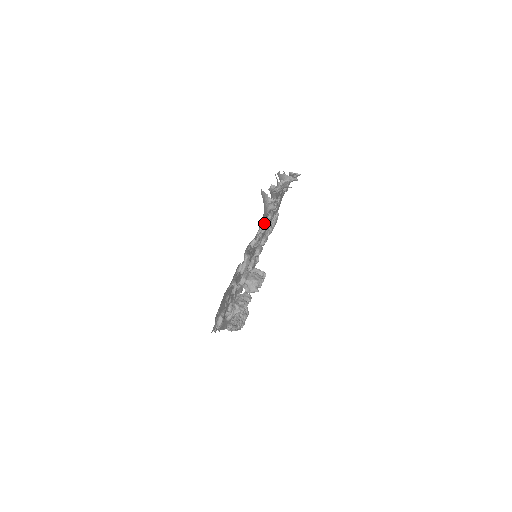
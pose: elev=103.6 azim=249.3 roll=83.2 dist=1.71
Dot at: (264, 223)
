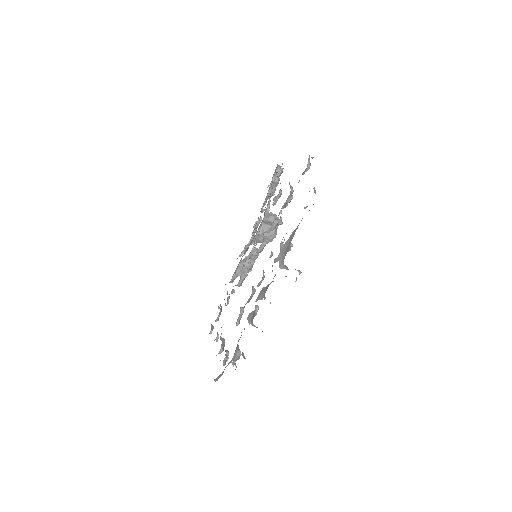
Dot at: (246, 303)
